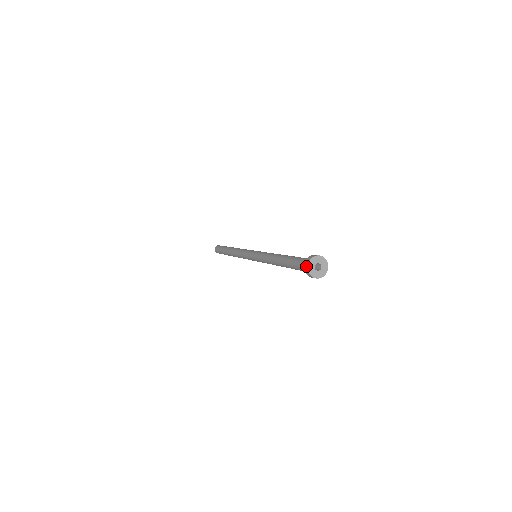
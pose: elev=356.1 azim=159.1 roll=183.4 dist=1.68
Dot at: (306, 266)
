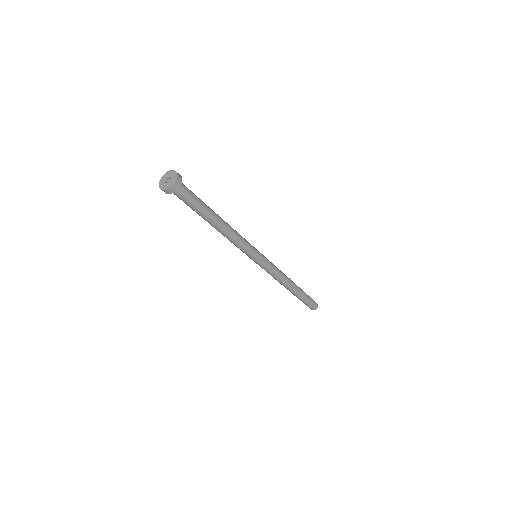
Dot at: (160, 188)
